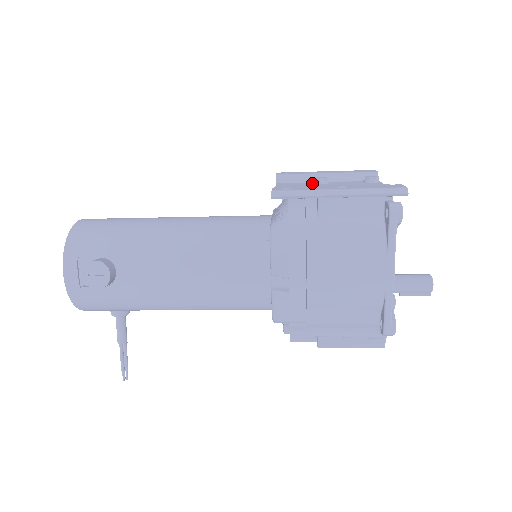
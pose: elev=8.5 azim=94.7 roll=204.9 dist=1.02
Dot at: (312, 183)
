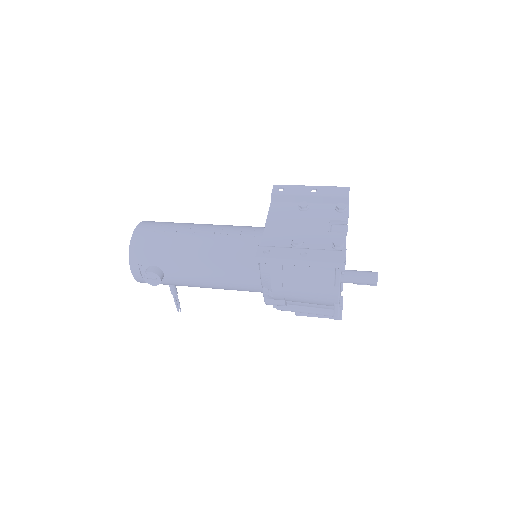
Dot at: (297, 207)
